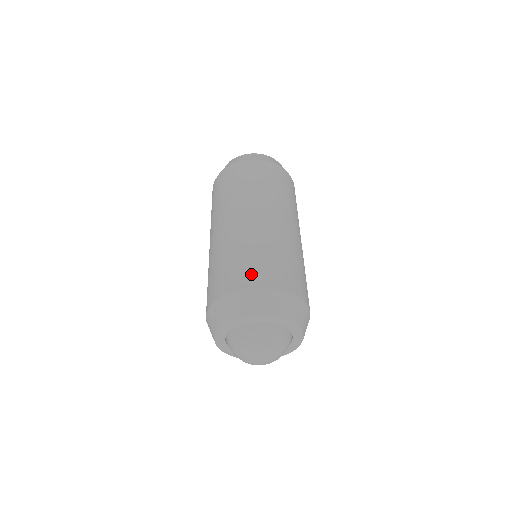
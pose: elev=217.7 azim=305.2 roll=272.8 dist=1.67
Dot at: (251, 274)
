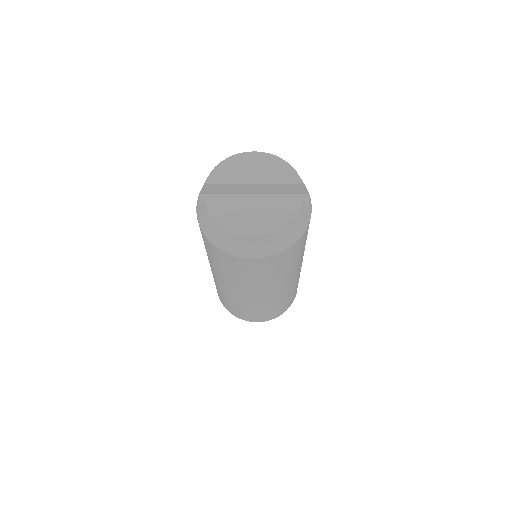
Dot at: (228, 308)
